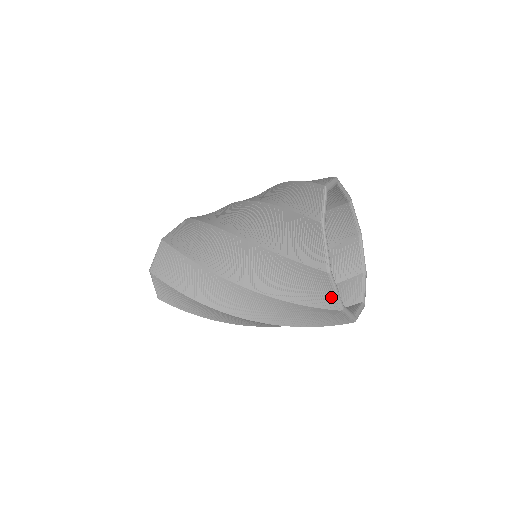
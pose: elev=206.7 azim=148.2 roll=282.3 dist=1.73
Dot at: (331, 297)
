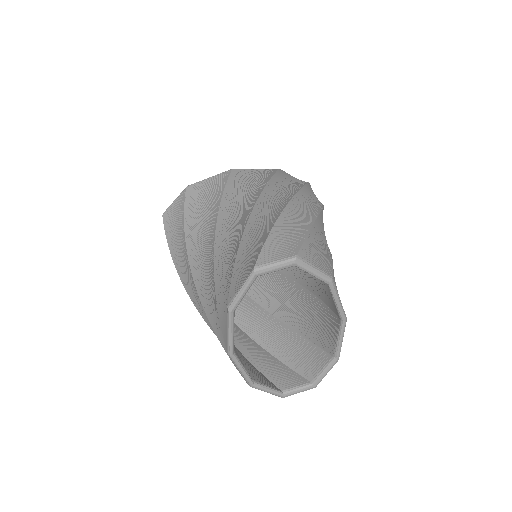
Dot at: occluded
